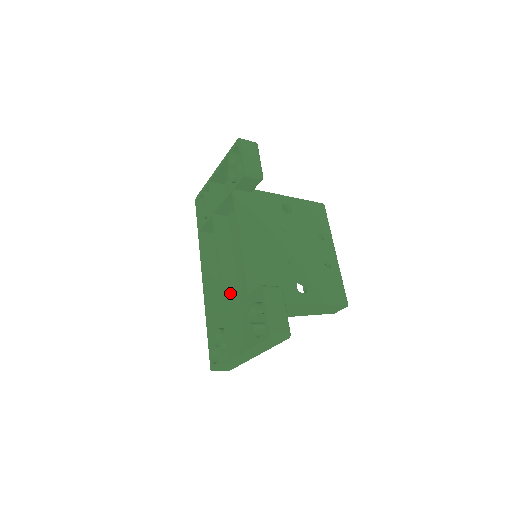
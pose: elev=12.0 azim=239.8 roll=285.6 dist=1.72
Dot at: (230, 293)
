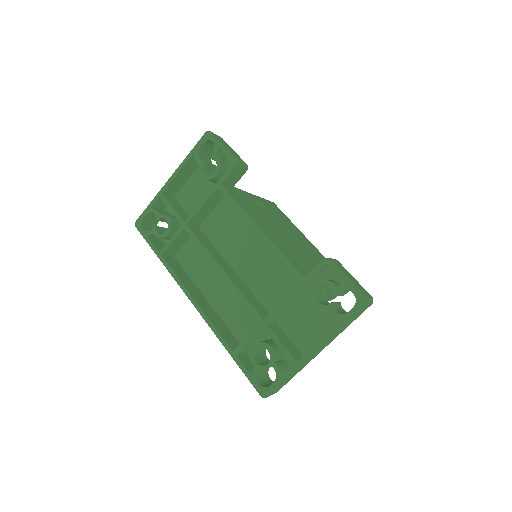
Dot at: (252, 300)
